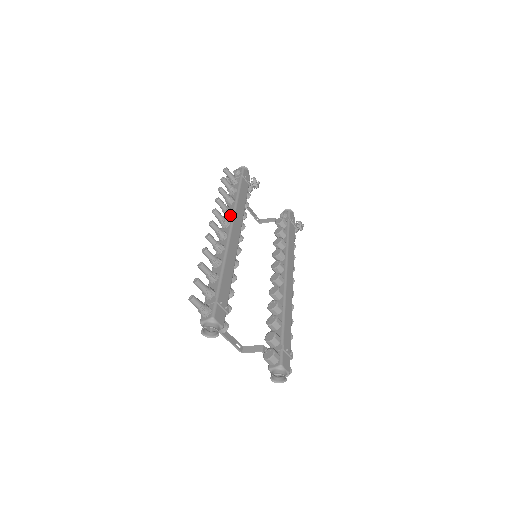
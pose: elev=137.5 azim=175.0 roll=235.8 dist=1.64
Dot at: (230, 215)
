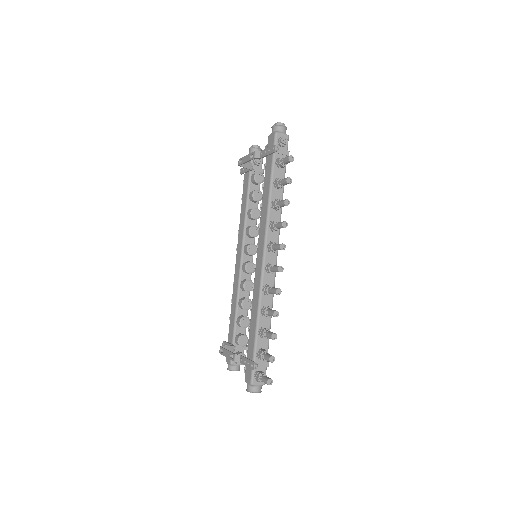
Dot at: (276, 232)
